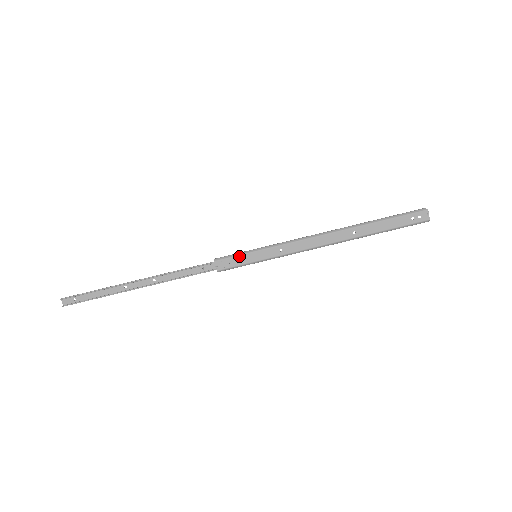
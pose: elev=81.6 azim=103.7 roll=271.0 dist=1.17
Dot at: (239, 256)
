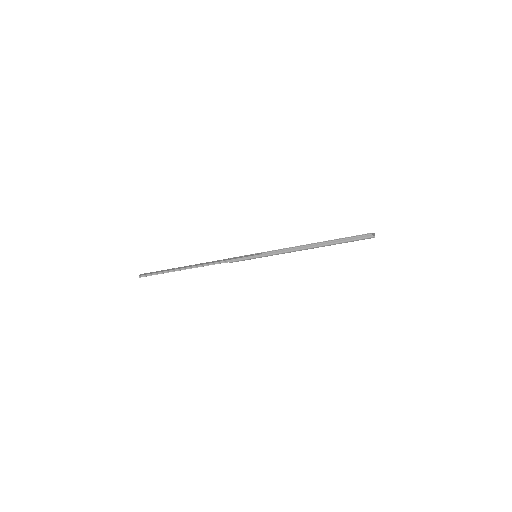
Dot at: occluded
